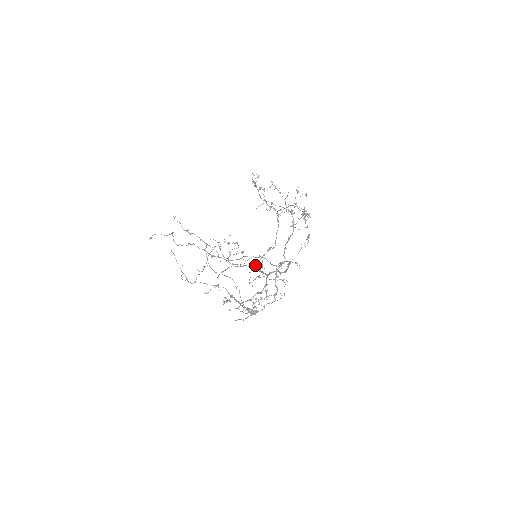
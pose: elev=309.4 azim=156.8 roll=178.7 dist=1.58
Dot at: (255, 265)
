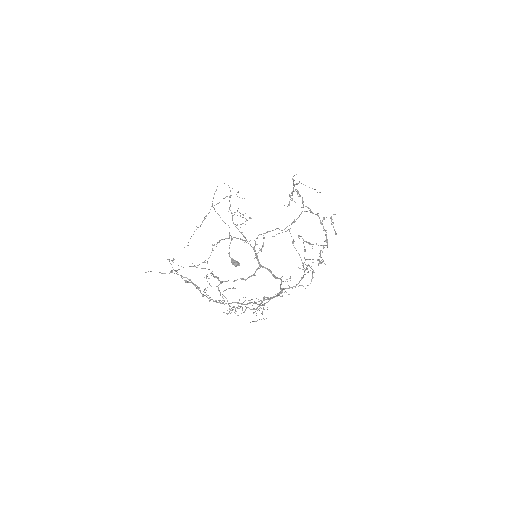
Dot at: (255, 242)
